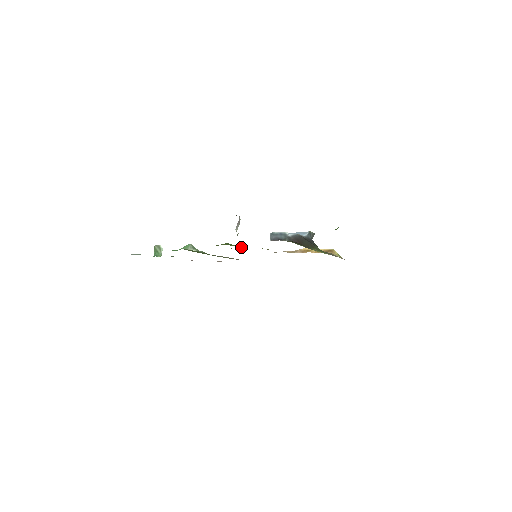
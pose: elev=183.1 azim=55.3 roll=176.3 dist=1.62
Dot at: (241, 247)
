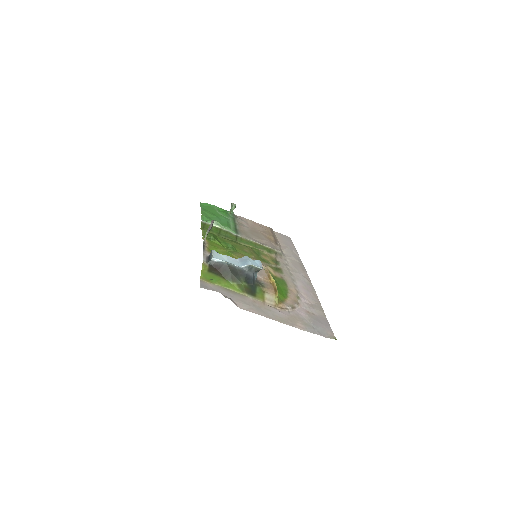
Dot at: (226, 245)
